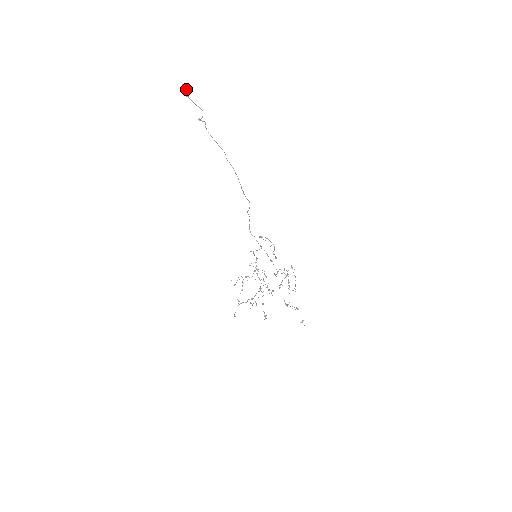
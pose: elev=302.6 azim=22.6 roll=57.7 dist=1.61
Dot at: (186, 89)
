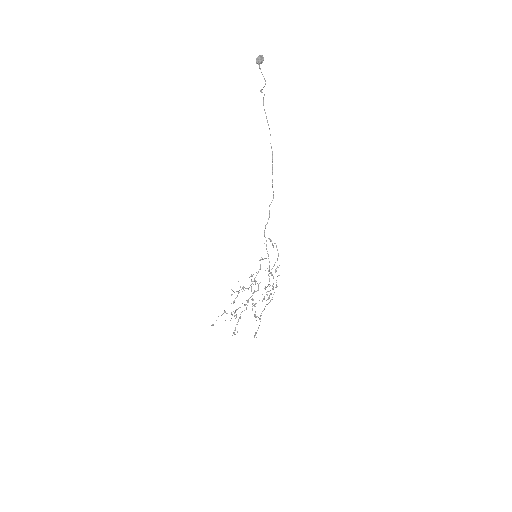
Dot at: (261, 59)
